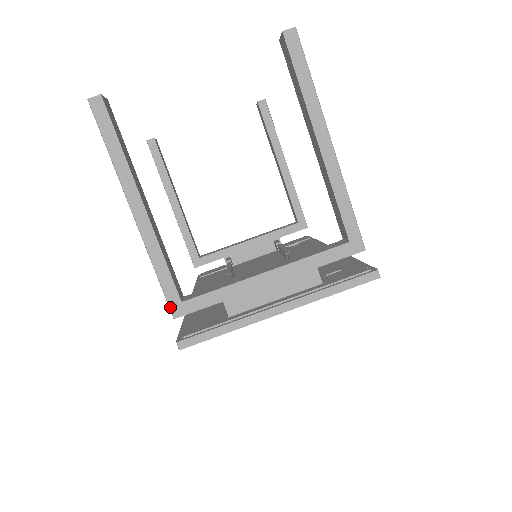
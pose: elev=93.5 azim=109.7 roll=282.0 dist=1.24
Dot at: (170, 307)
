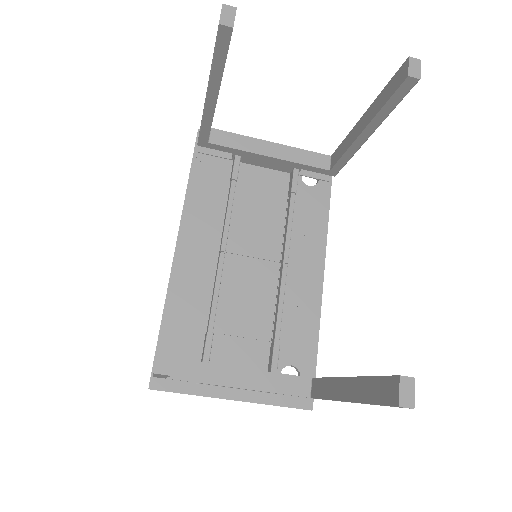
Dot at: occluded
